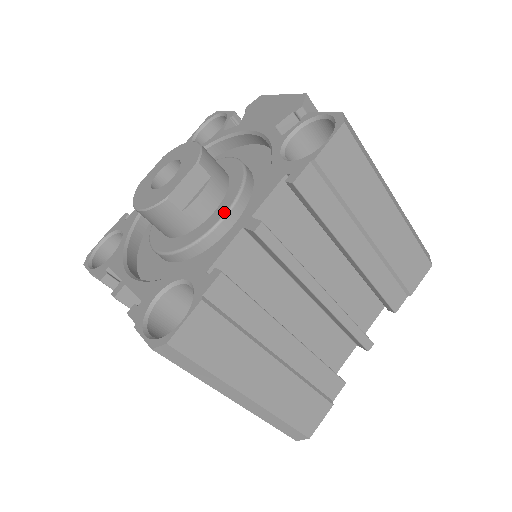
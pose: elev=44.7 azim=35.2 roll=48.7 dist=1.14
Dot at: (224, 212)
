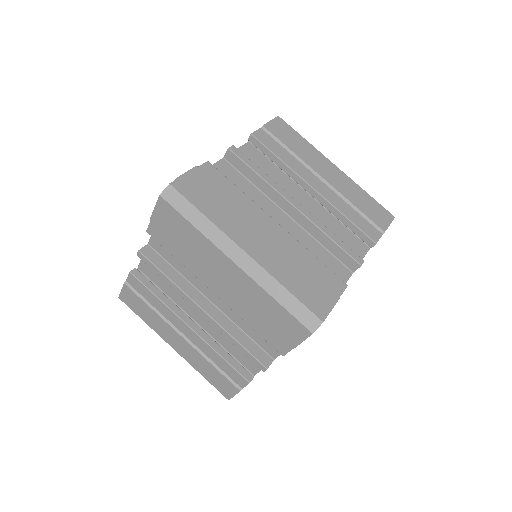
Dot at: occluded
